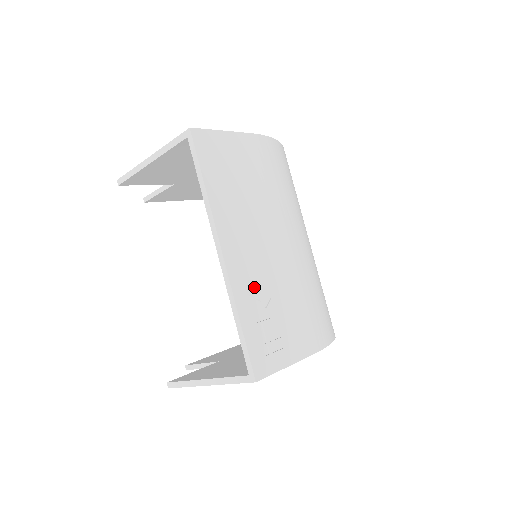
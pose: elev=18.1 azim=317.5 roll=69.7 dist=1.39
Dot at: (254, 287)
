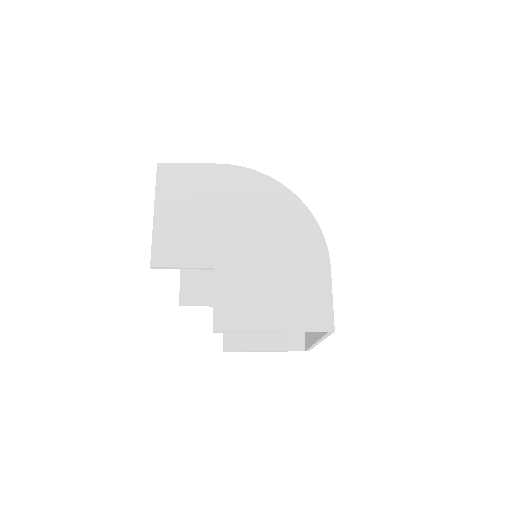
Dot at: occluded
